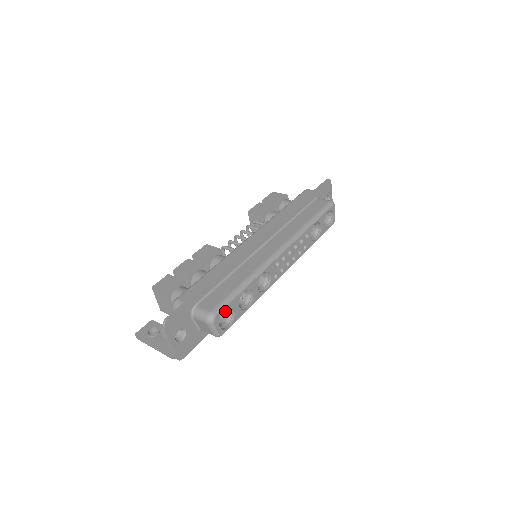
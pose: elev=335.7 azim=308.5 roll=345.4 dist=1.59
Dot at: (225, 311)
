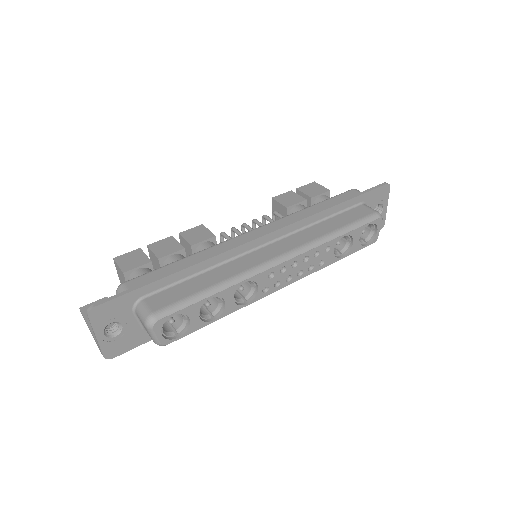
Dot at: (180, 316)
